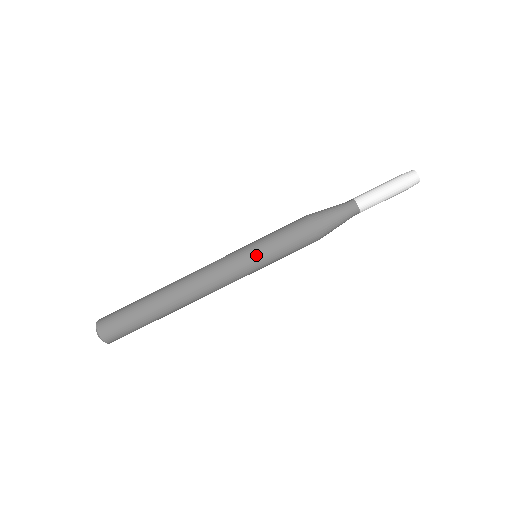
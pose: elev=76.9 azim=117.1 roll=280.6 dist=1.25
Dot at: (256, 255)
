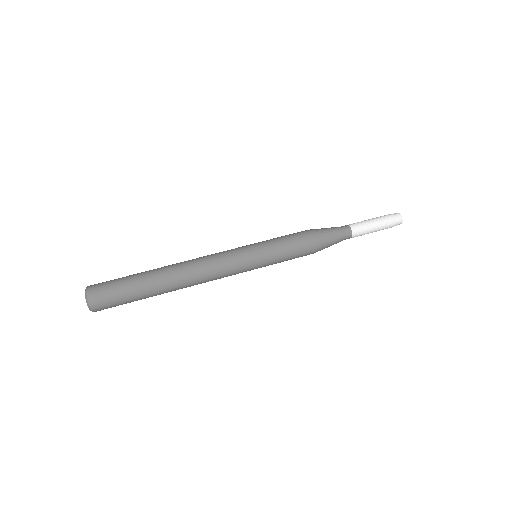
Dot at: (260, 255)
